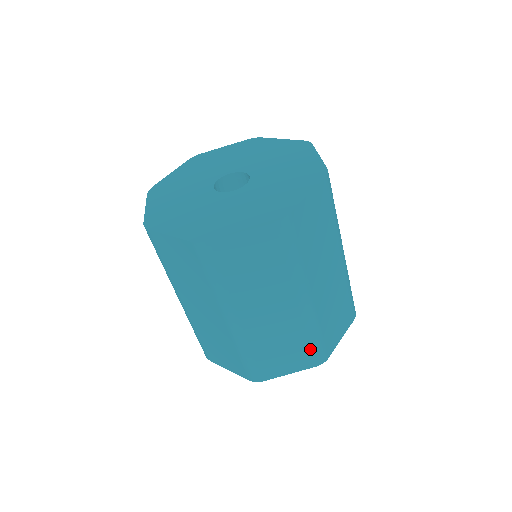
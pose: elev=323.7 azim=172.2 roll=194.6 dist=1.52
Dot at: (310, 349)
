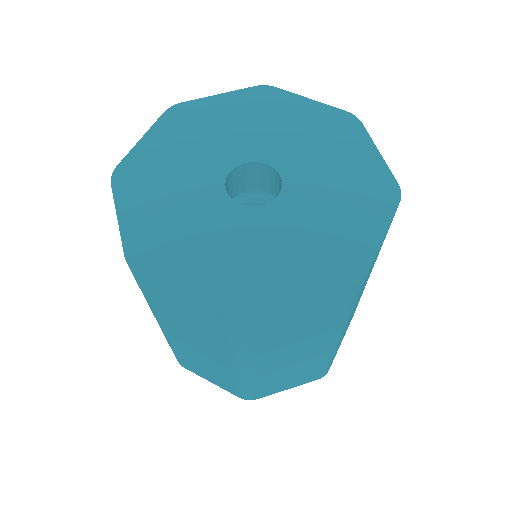
Dot at: (319, 371)
